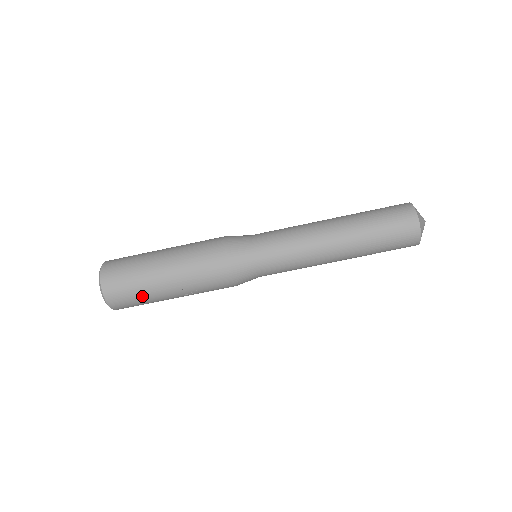
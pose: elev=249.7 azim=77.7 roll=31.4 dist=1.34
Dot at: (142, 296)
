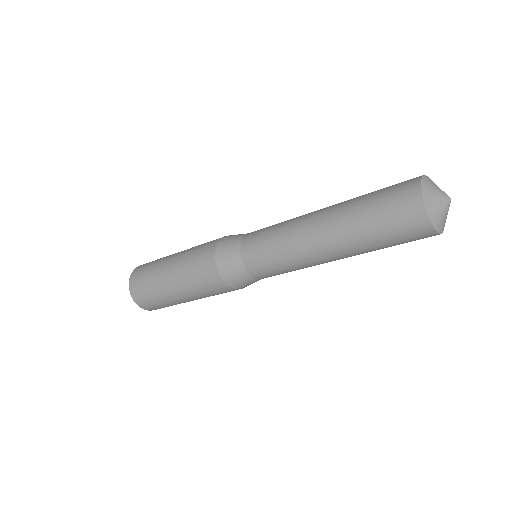
Dot at: occluded
